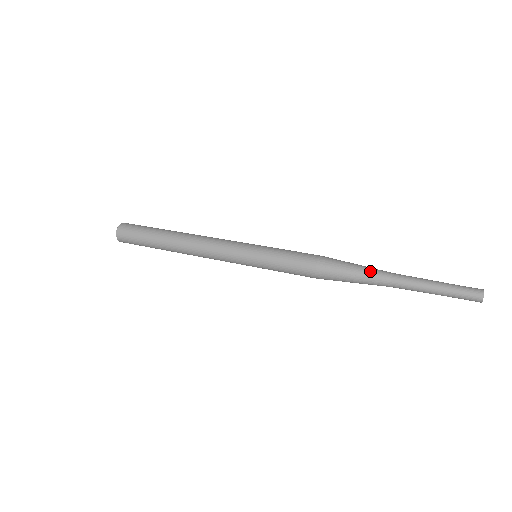
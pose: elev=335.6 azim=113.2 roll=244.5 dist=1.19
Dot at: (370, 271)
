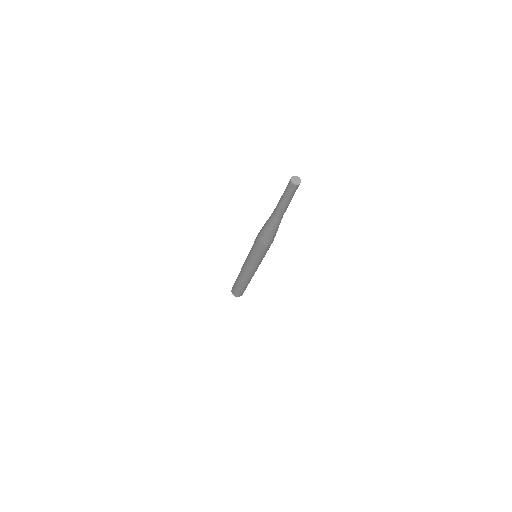
Dot at: occluded
